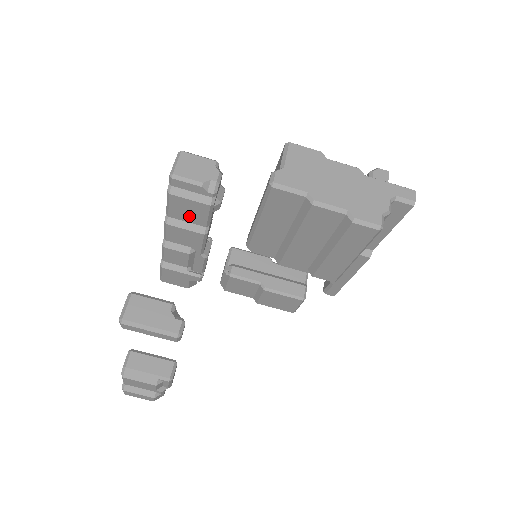
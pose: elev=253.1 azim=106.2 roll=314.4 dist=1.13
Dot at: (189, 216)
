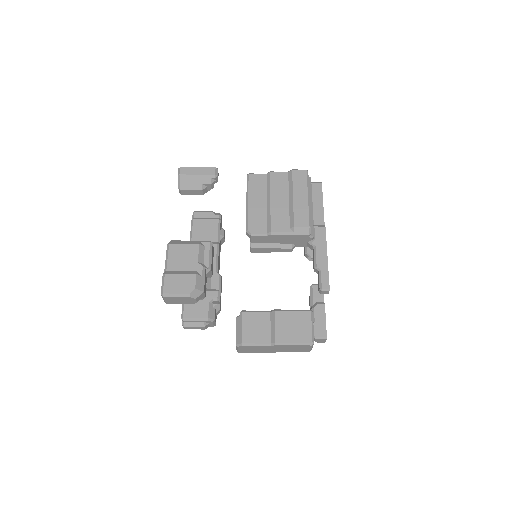
Dot at: (205, 235)
